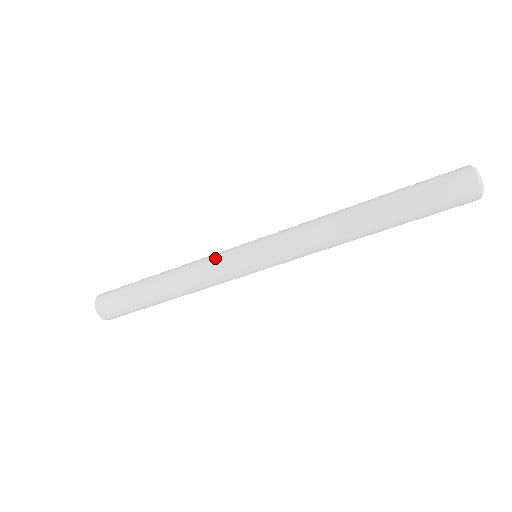
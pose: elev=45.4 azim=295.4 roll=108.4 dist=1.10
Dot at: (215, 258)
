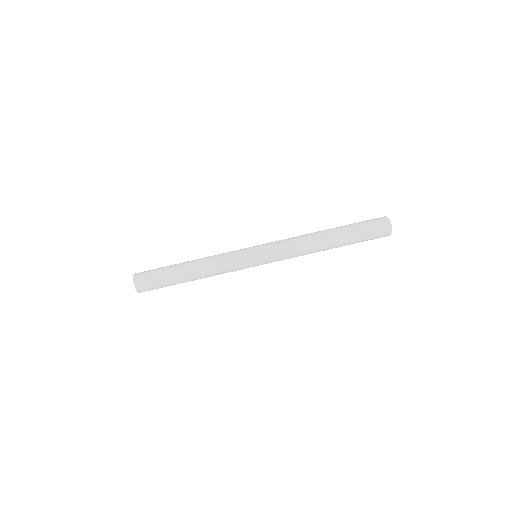
Dot at: occluded
